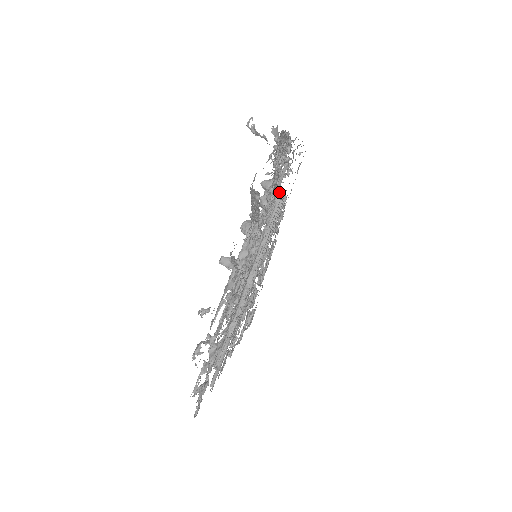
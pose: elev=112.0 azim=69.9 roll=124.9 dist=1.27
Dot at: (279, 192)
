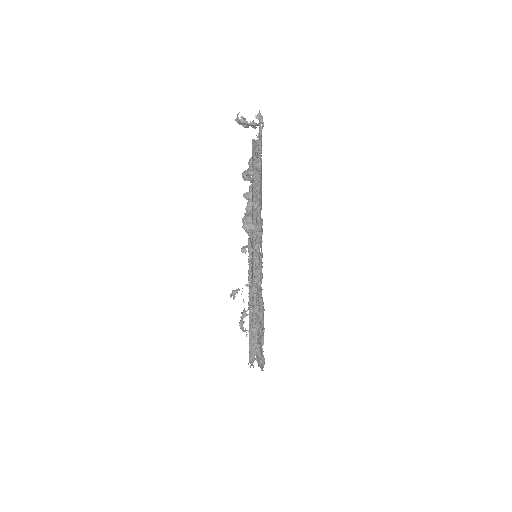
Dot at: occluded
